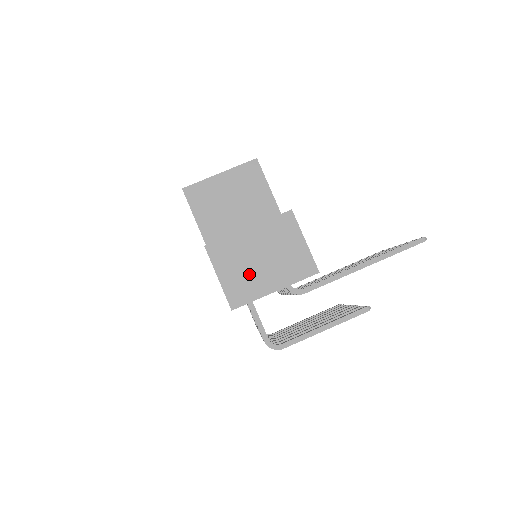
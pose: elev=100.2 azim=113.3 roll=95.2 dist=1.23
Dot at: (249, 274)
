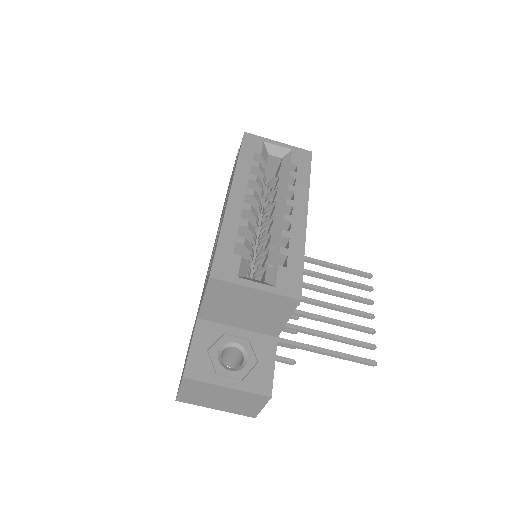
Dot at: (204, 398)
